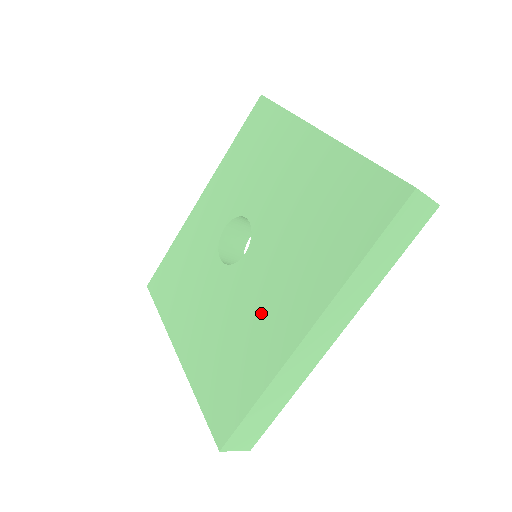
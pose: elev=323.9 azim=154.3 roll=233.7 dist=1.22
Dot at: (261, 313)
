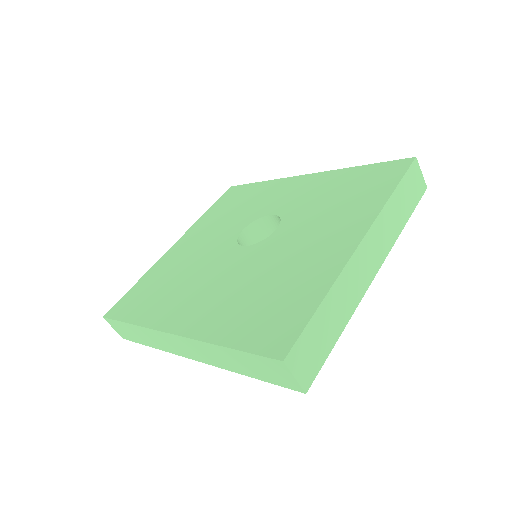
Dot at: (192, 289)
